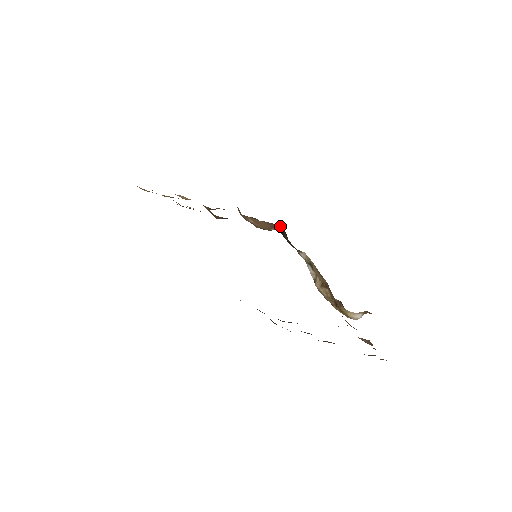
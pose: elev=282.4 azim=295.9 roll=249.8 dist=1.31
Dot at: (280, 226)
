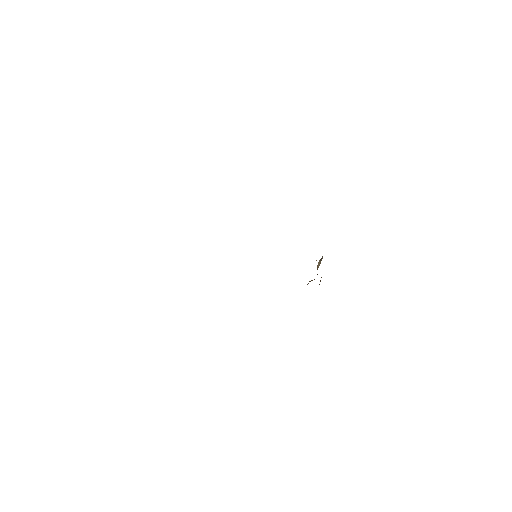
Dot at: occluded
